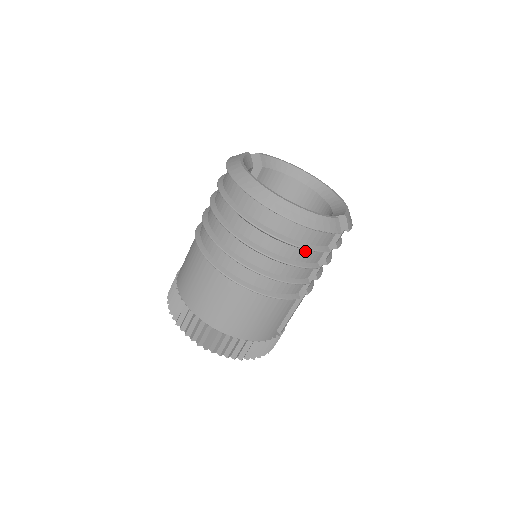
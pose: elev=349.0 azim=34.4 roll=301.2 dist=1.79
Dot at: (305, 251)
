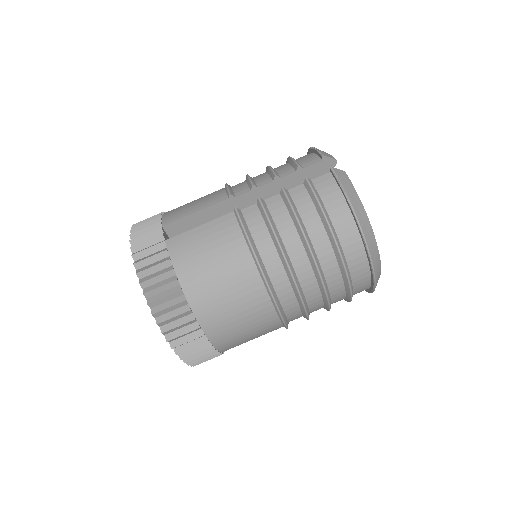
Dot at: occluded
